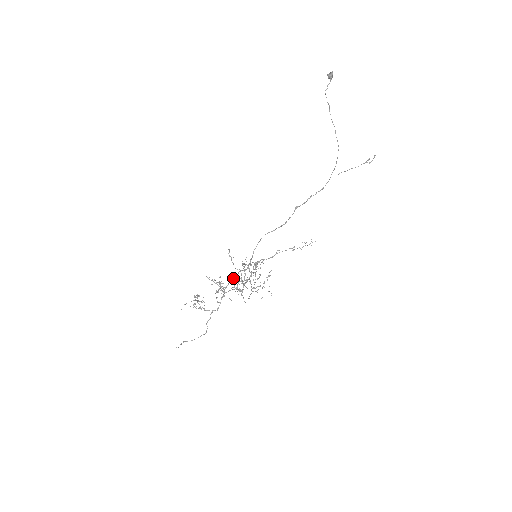
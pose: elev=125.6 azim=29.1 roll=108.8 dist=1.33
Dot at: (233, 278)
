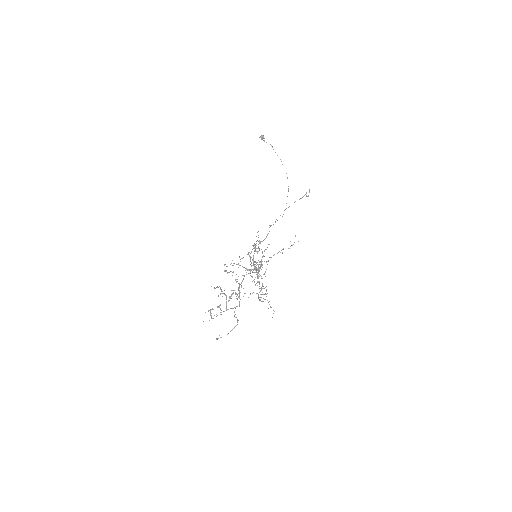
Dot at: (250, 256)
